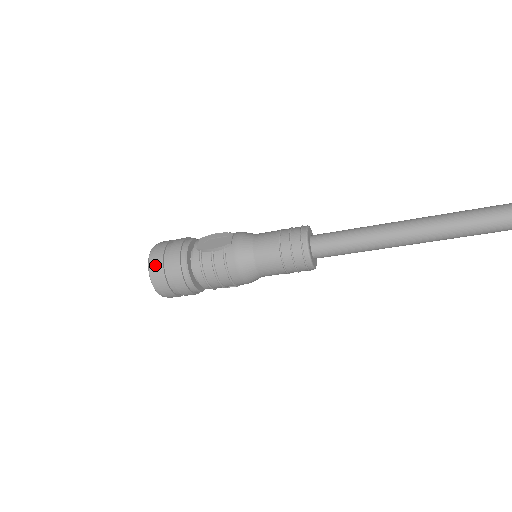
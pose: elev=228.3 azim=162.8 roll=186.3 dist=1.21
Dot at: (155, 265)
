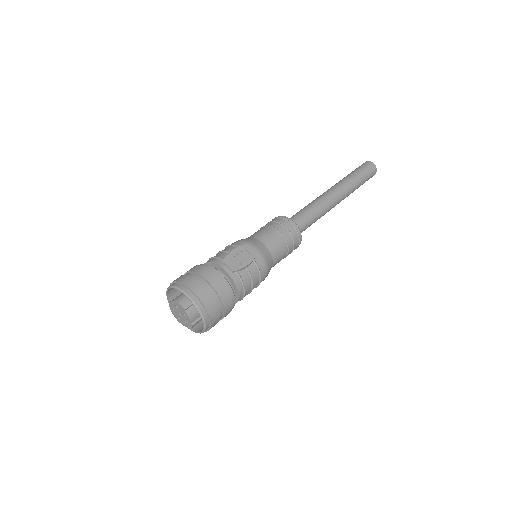
Dot at: (208, 306)
